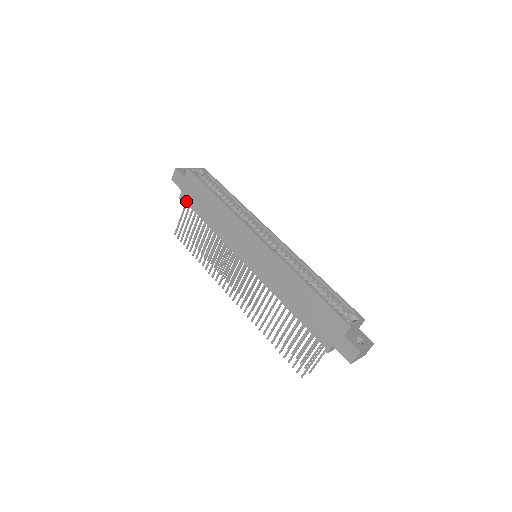
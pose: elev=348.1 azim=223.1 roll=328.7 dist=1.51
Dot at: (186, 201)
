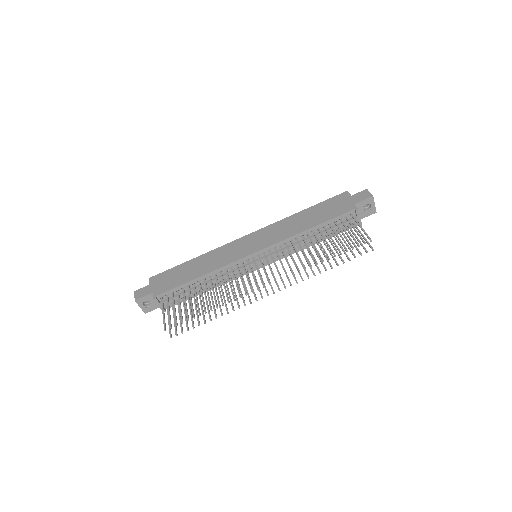
Dot at: (163, 291)
